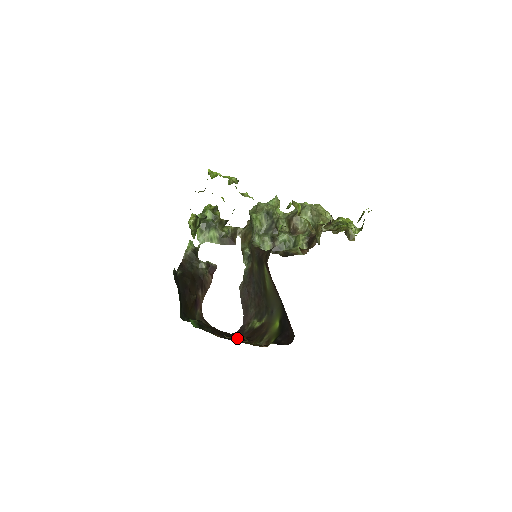
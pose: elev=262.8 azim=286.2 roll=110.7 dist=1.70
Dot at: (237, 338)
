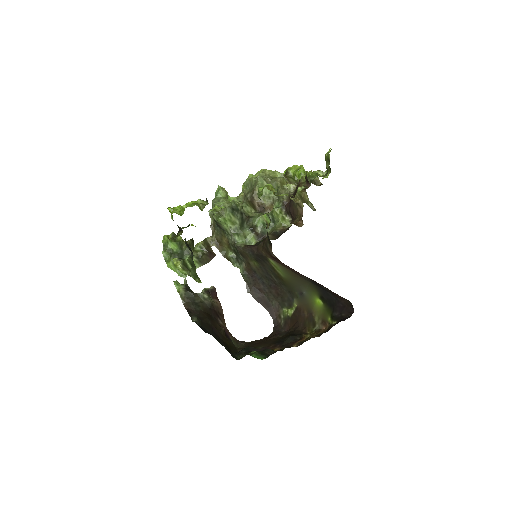
Dot at: (292, 338)
